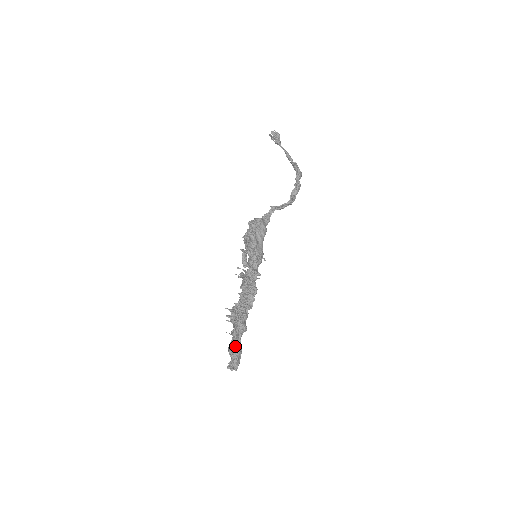
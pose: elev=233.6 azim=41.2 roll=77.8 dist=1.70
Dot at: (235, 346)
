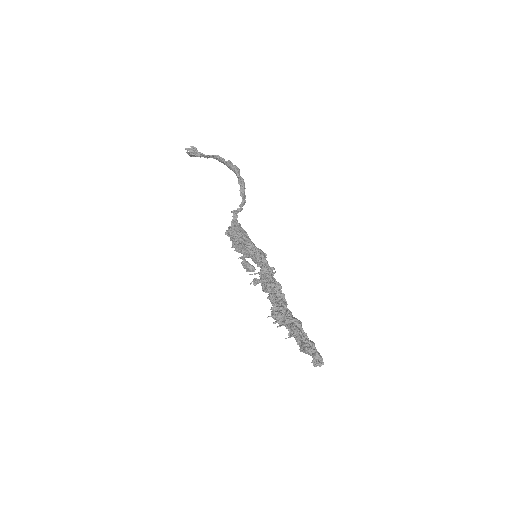
Dot at: (307, 340)
